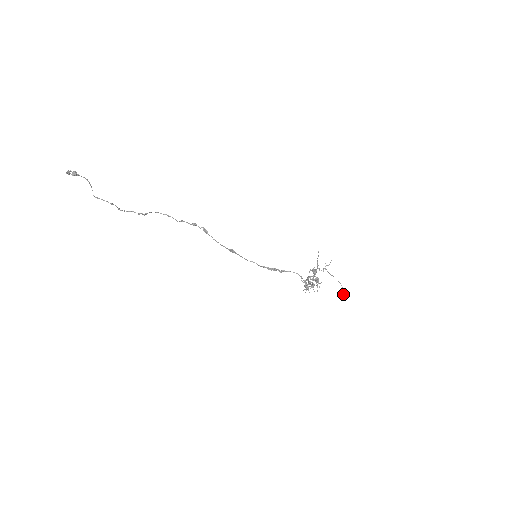
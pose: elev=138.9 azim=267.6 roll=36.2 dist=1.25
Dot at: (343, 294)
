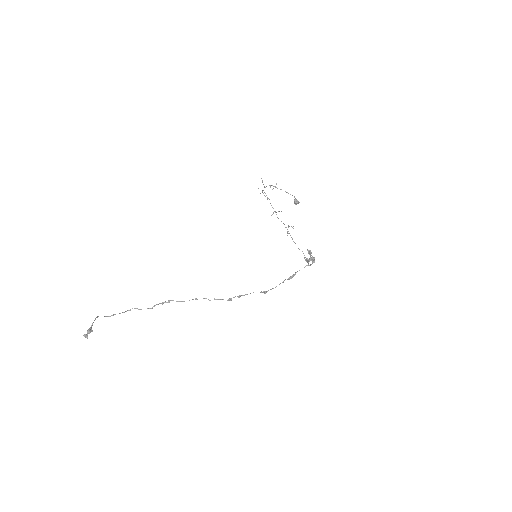
Dot at: (298, 202)
